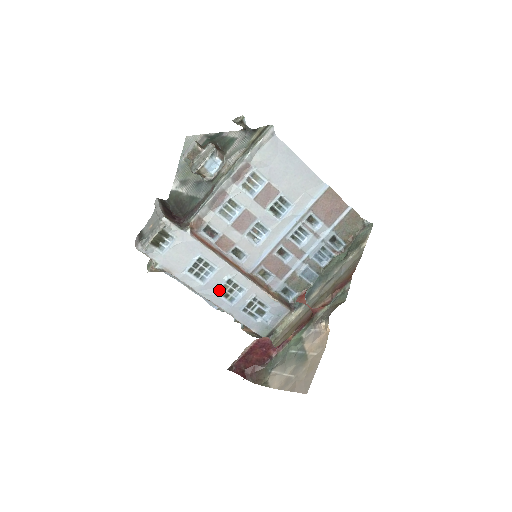
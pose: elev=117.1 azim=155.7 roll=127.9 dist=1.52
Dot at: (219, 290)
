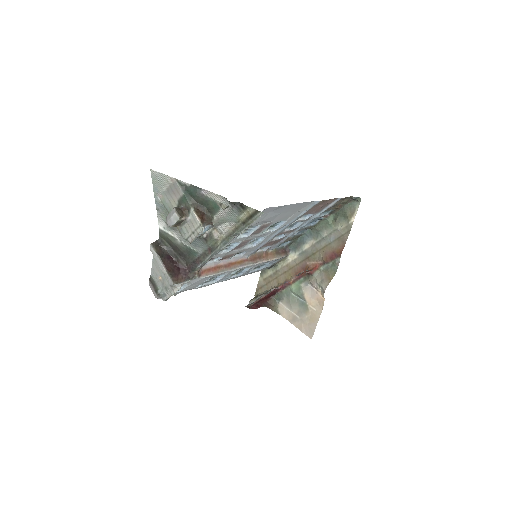
Dot at: (228, 277)
